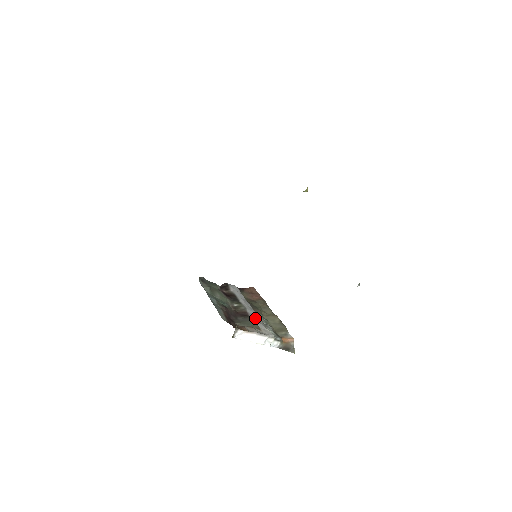
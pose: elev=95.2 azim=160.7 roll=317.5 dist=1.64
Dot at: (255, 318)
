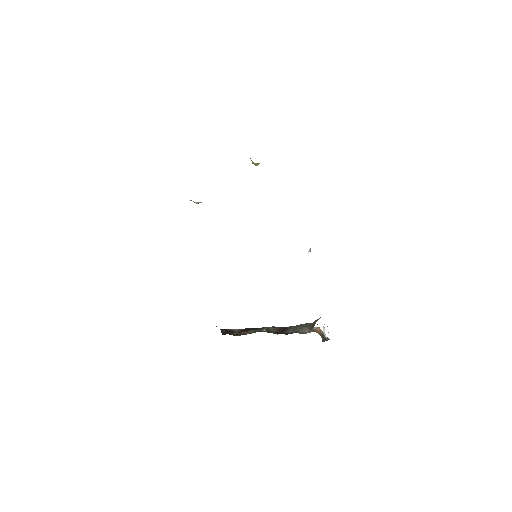
Dot at: occluded
